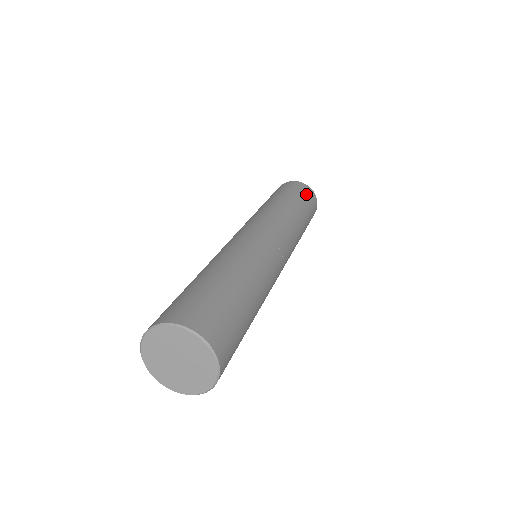
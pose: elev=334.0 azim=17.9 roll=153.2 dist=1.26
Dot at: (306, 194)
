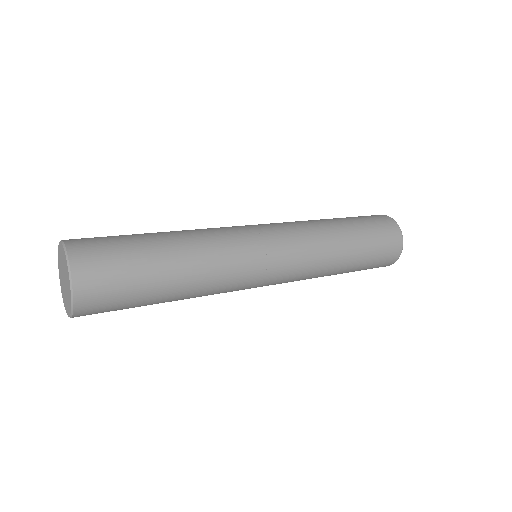
Dot at: occluded
